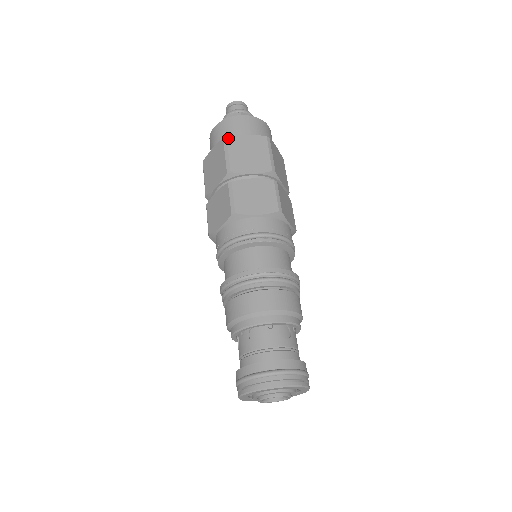
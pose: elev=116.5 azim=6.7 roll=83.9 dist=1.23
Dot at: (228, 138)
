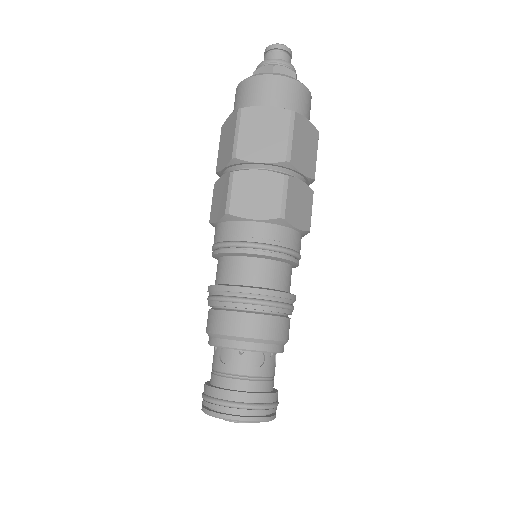
Dot at: (243, 109)
